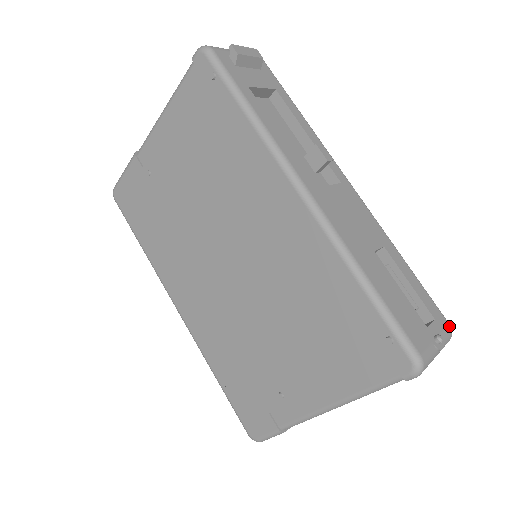
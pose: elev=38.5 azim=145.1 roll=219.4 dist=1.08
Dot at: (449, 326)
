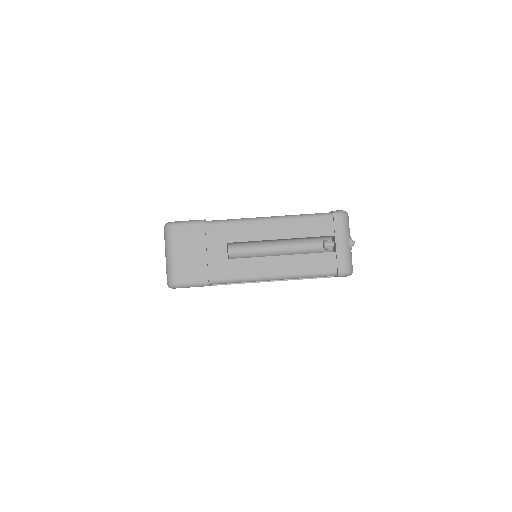
Dot at: occluded
